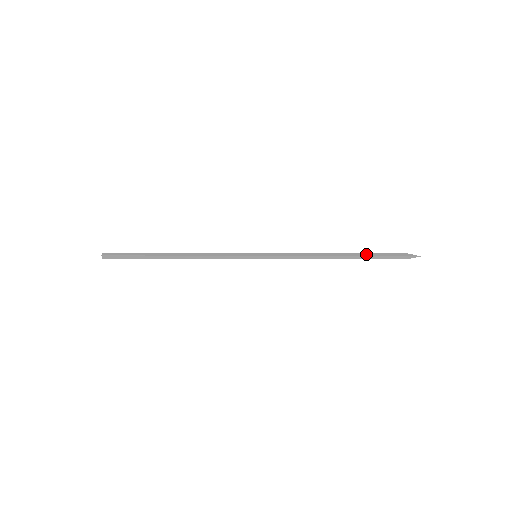
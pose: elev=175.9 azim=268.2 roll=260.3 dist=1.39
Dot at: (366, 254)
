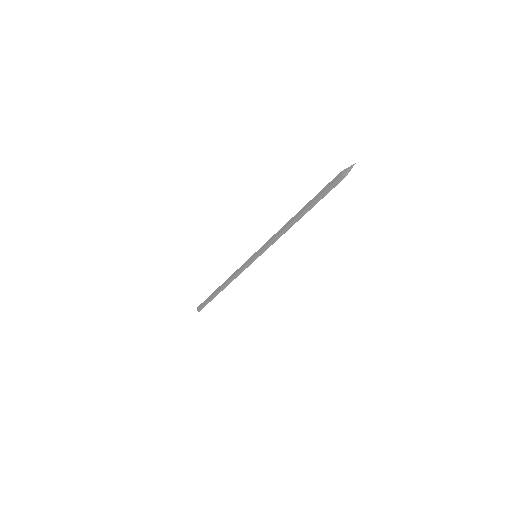
Dot at: (313, 199)
